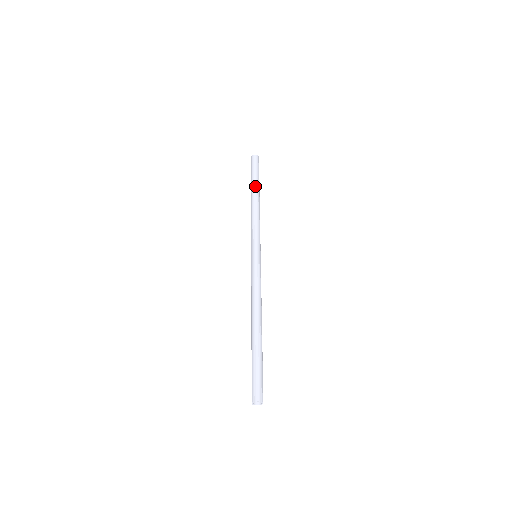
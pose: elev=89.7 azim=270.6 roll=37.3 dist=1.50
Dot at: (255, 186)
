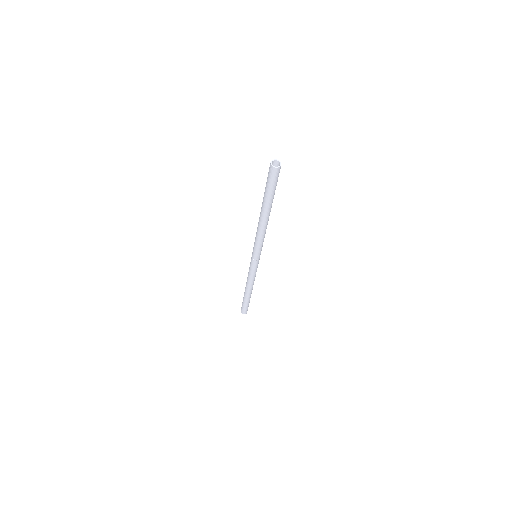
Dot at: occluded
